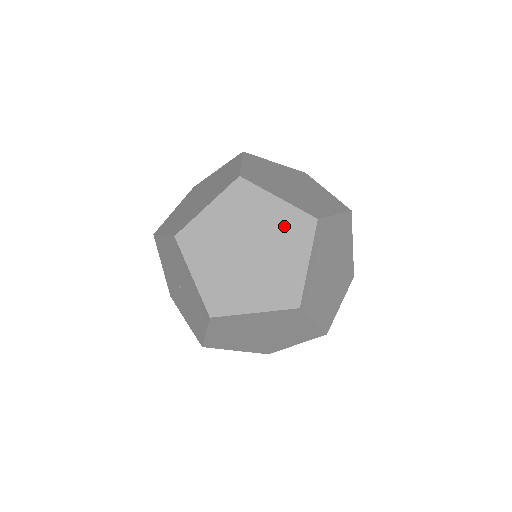
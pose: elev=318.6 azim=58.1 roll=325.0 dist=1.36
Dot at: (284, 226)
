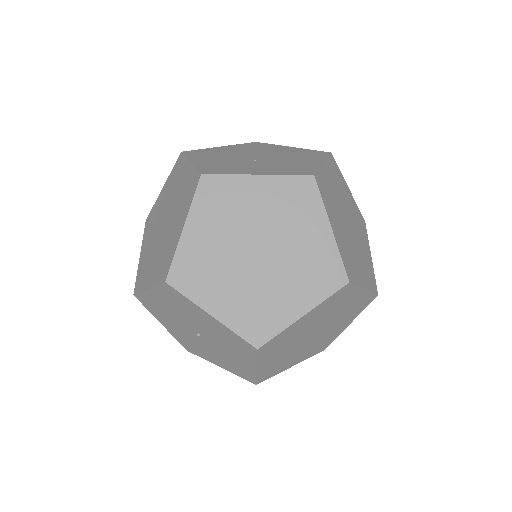
Dot at: (353, 308)
